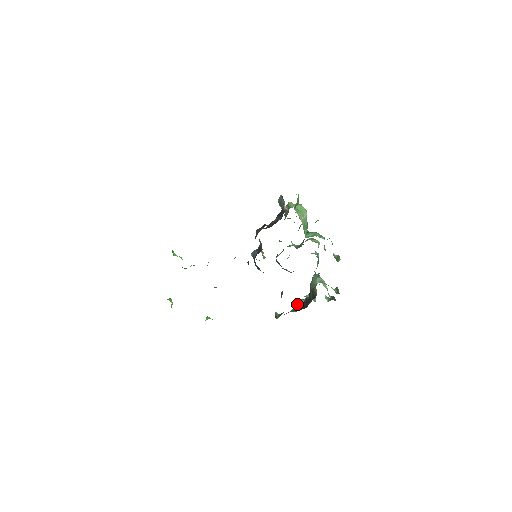
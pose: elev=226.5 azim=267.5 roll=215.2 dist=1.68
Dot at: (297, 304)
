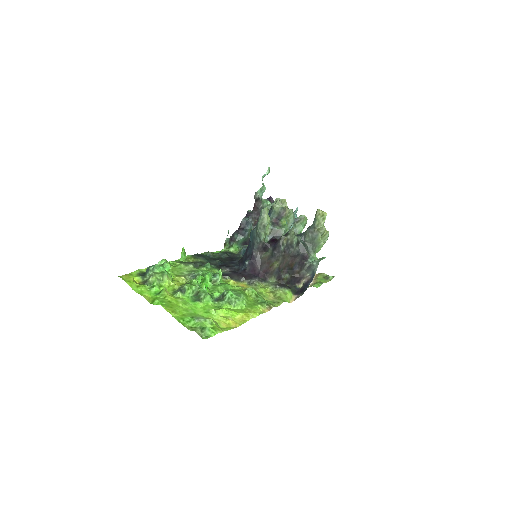
Dot at: (245, 238)
